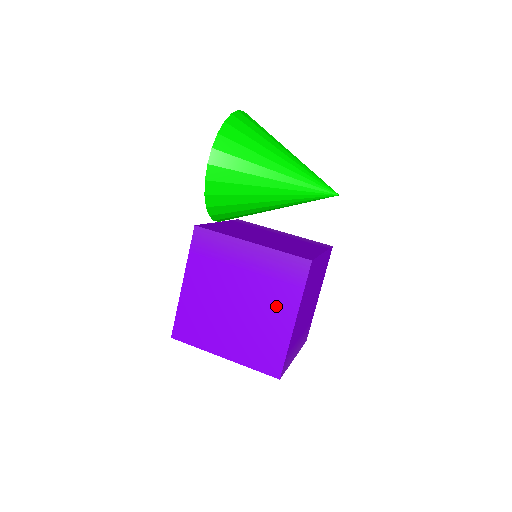
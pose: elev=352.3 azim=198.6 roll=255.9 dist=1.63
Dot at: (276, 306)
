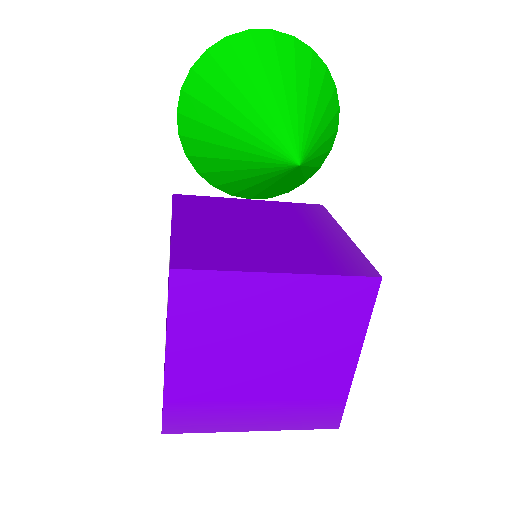
Dot at: occluded
